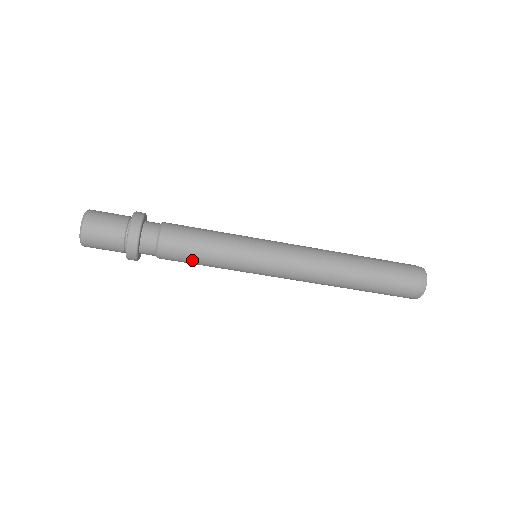
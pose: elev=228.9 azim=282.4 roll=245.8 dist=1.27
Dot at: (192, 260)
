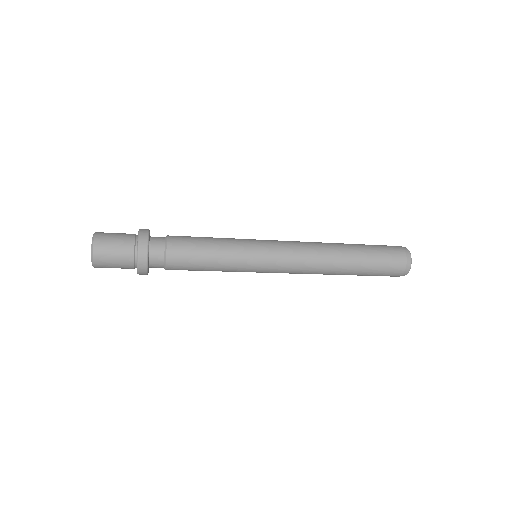
Dot at: occluded
